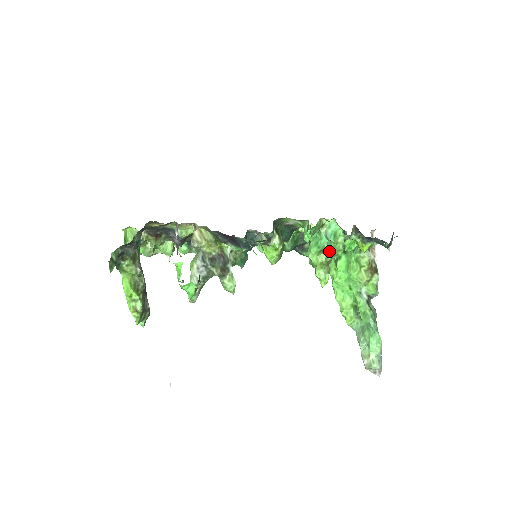
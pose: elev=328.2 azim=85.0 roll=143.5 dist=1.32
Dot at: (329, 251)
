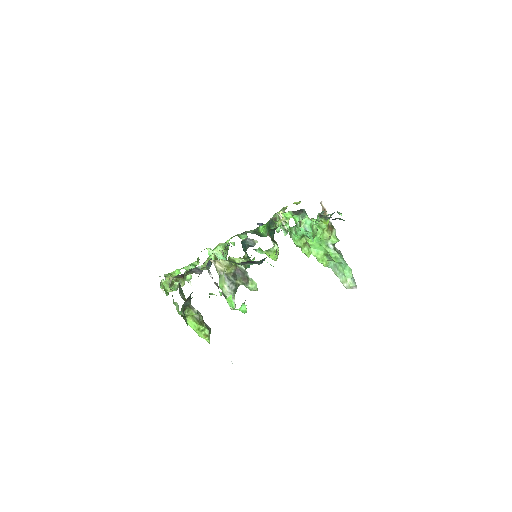
Dot at: (310, 238)
